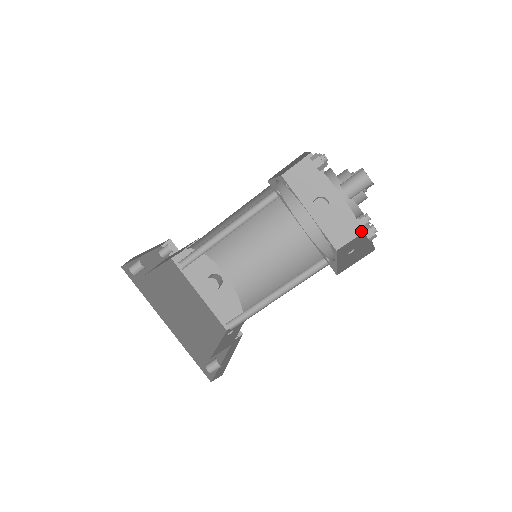
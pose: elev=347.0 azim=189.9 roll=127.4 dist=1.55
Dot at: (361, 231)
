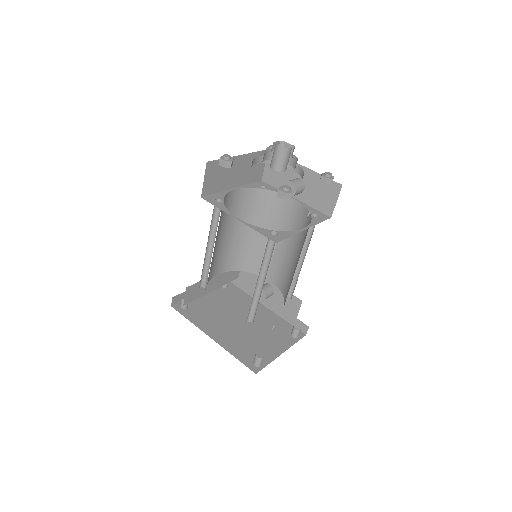
Dot at: (339, 189)
